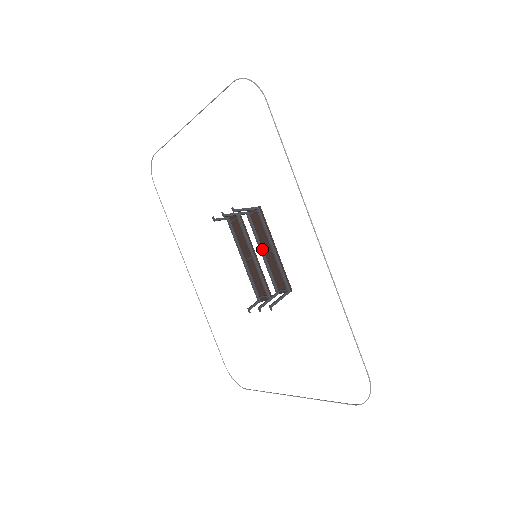
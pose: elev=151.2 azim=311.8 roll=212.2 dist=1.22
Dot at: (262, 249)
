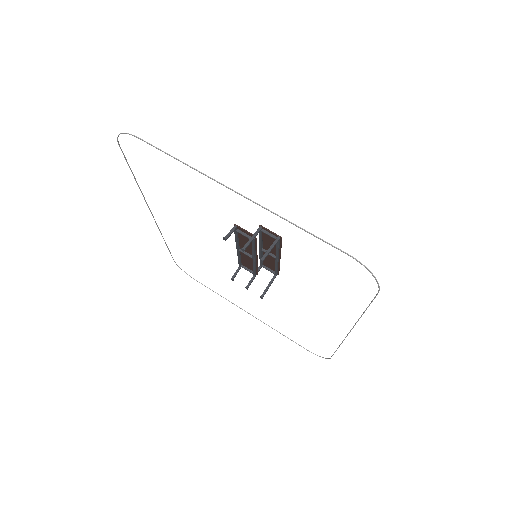
Dot at: (262, 247)
